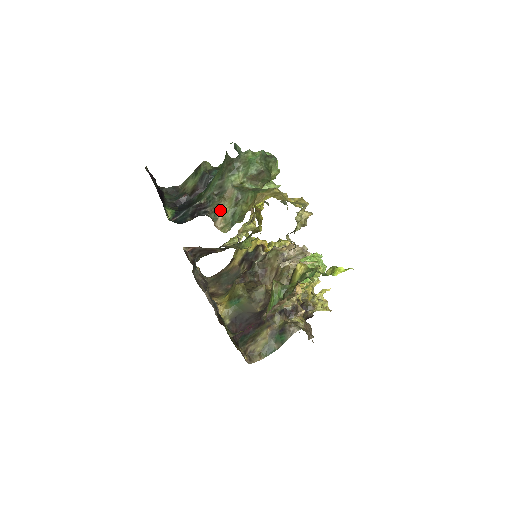
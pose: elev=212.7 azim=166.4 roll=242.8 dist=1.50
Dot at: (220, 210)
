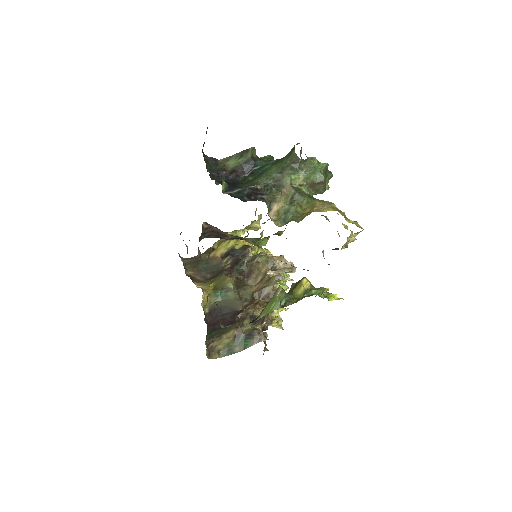
Dot at: (276, 202)
